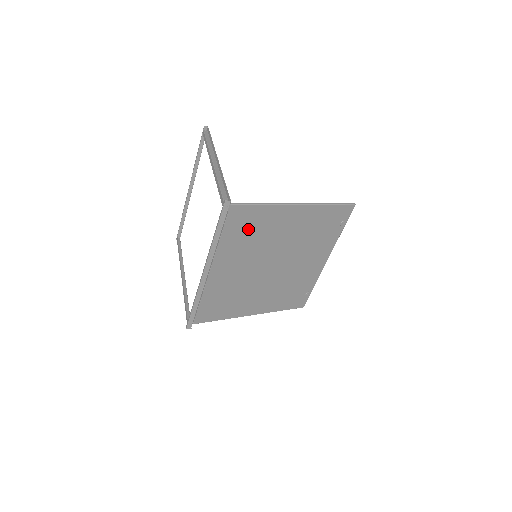
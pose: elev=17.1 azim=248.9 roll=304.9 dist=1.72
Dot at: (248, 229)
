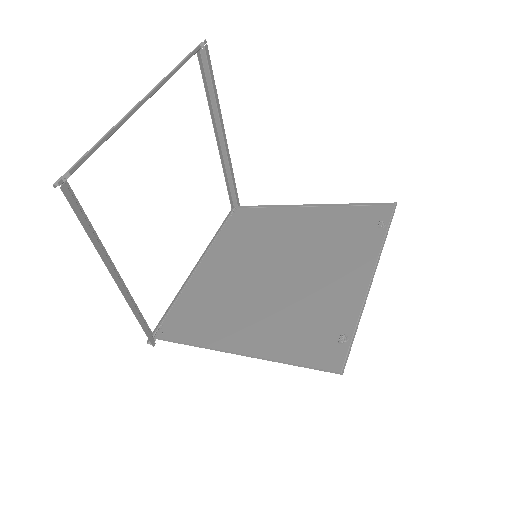
Dot at: (201, 314)
